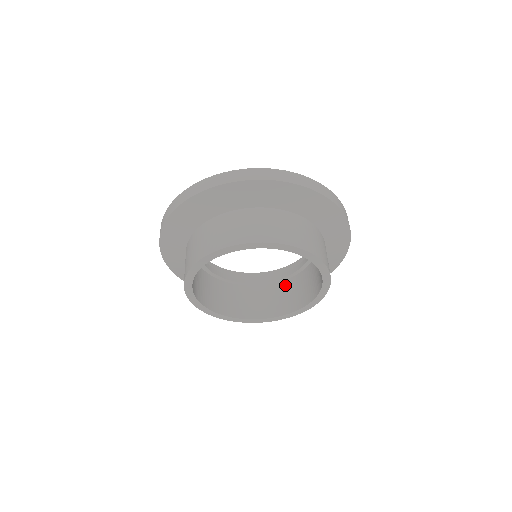
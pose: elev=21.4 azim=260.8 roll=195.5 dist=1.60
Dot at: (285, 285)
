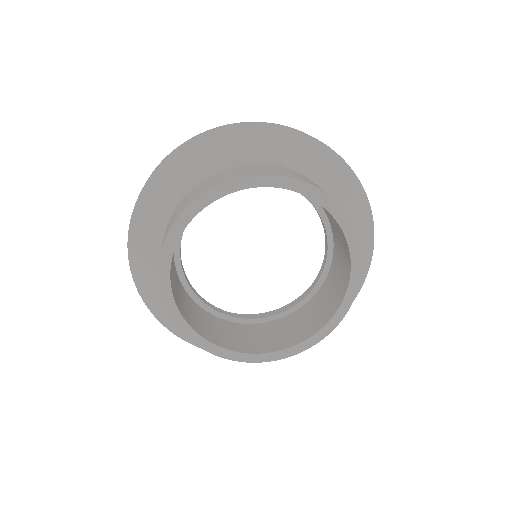
Dot at: (236, 326)
